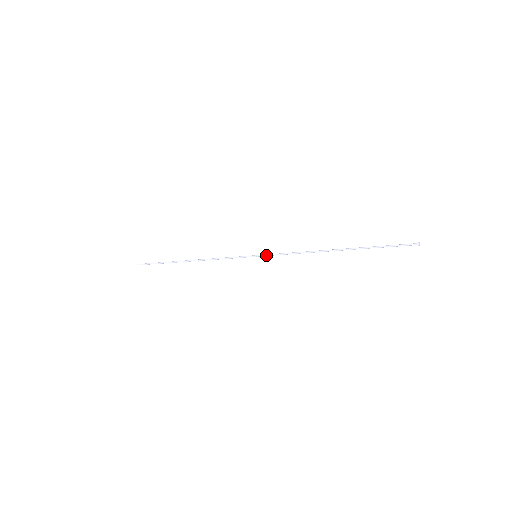
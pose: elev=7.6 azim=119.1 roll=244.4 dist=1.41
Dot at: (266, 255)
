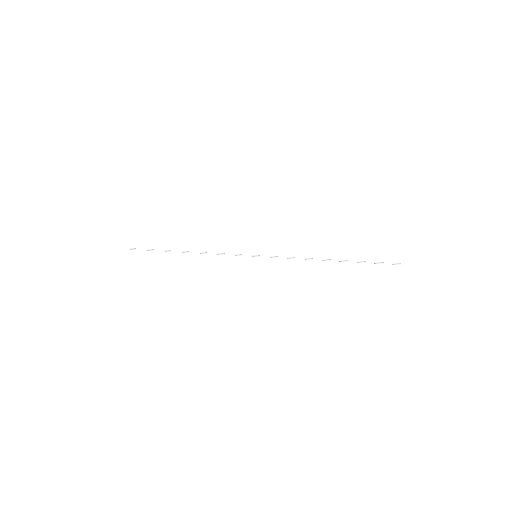
Dot at: occluded
